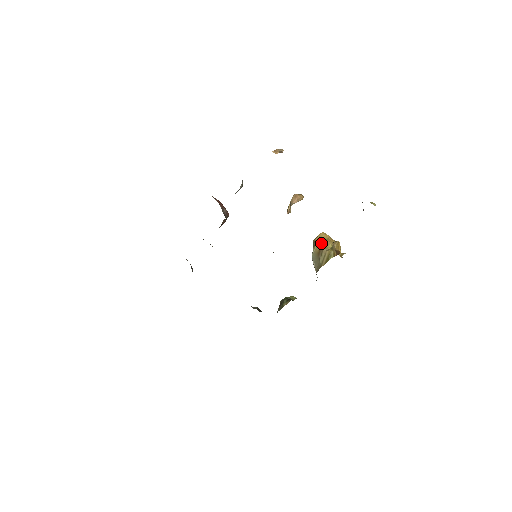
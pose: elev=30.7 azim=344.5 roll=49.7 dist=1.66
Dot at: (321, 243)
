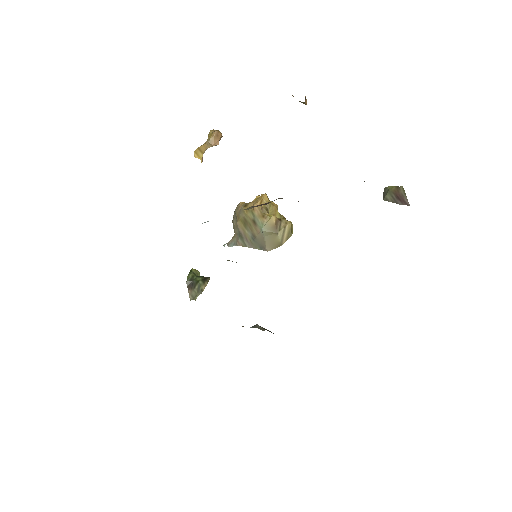
Dot at: (269, 210)
